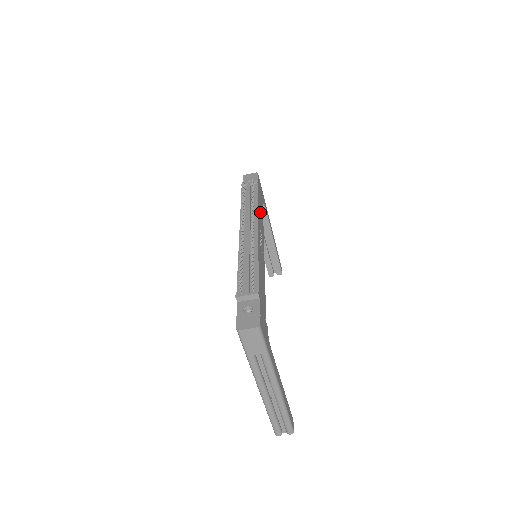
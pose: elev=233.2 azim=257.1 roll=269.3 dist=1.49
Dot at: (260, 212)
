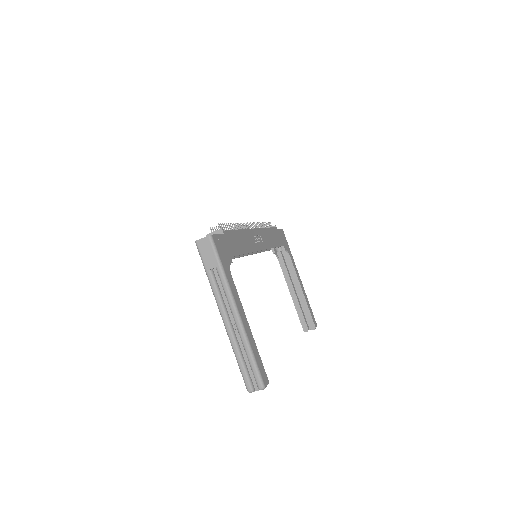
Dot at: (270, 237)
